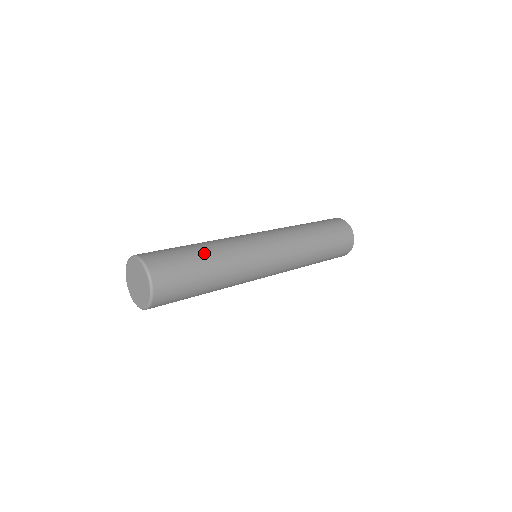
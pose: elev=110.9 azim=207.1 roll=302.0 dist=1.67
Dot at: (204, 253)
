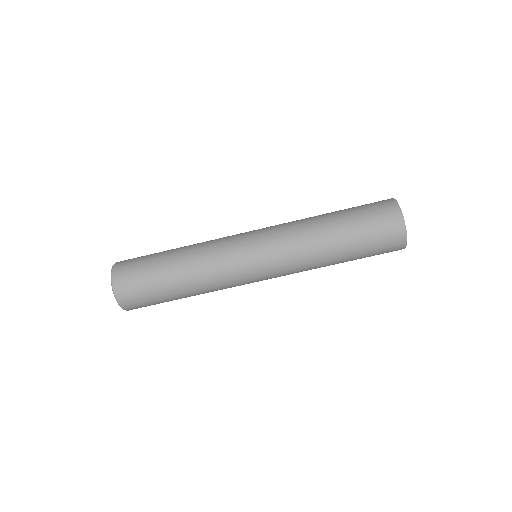
Dot at: (175, 282)
